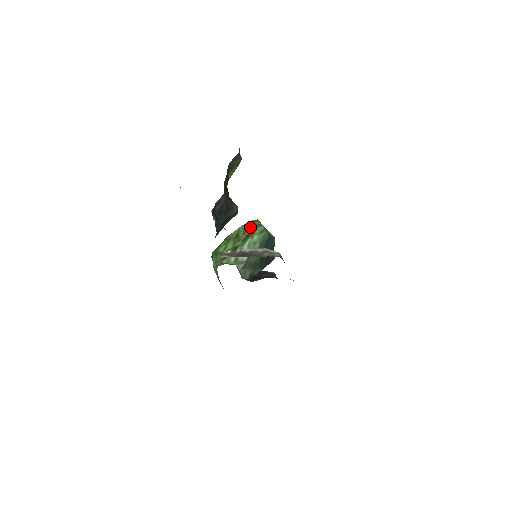
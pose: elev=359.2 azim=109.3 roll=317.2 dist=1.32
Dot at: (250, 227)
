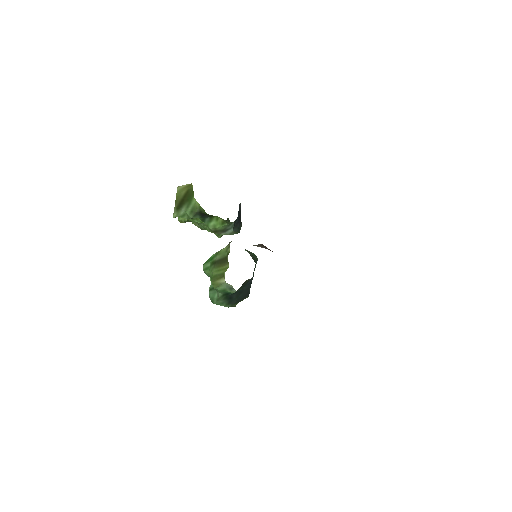
Dot at: occluded
